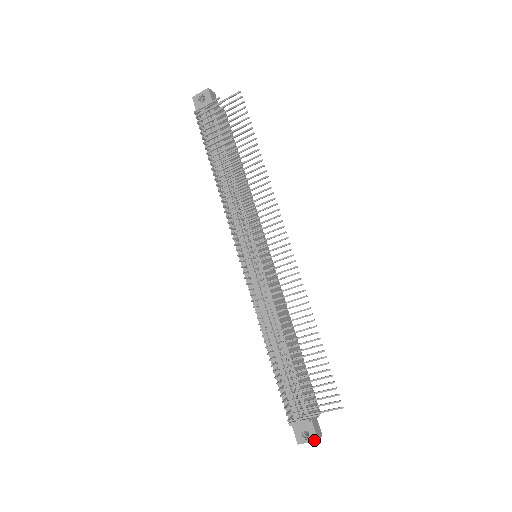
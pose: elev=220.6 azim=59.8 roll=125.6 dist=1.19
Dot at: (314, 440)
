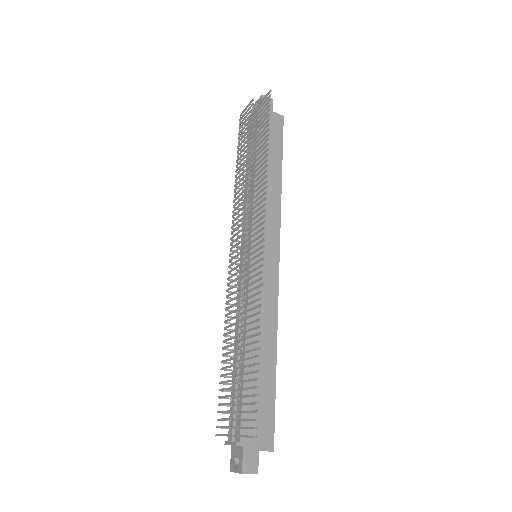
Dot at: (239, 471)
